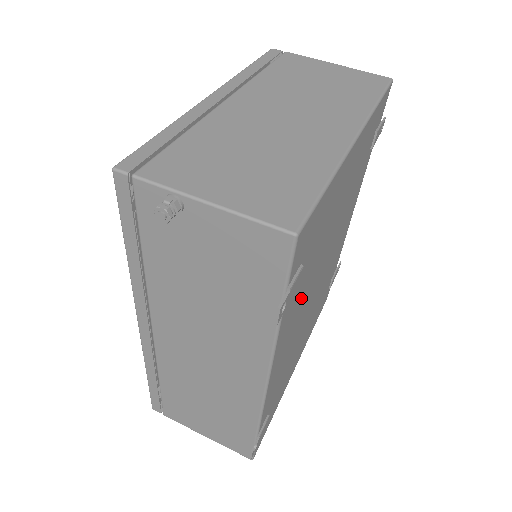
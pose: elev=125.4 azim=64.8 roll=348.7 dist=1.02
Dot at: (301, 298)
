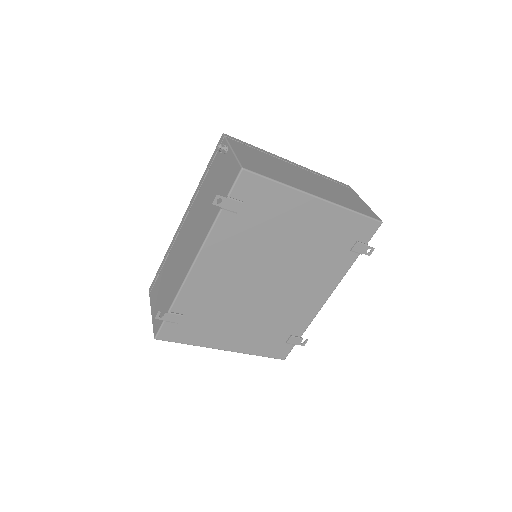
Dot at: (241, 246)
